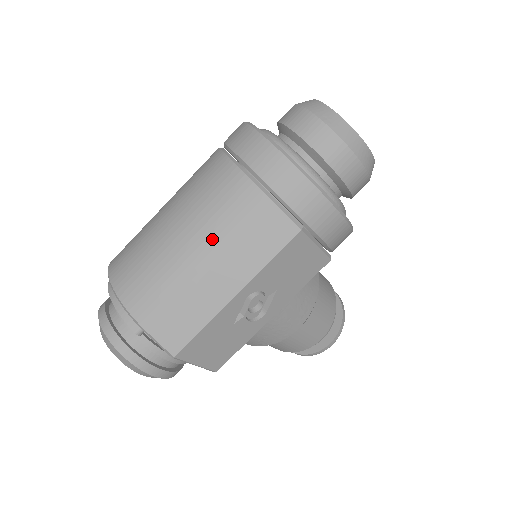
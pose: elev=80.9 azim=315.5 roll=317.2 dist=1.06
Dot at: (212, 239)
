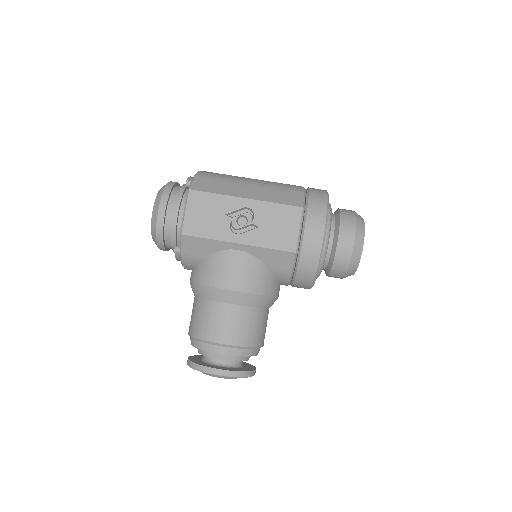
Dot at: (264, 183)
